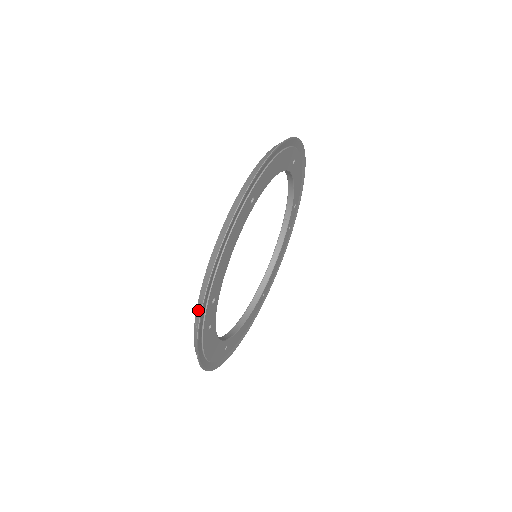
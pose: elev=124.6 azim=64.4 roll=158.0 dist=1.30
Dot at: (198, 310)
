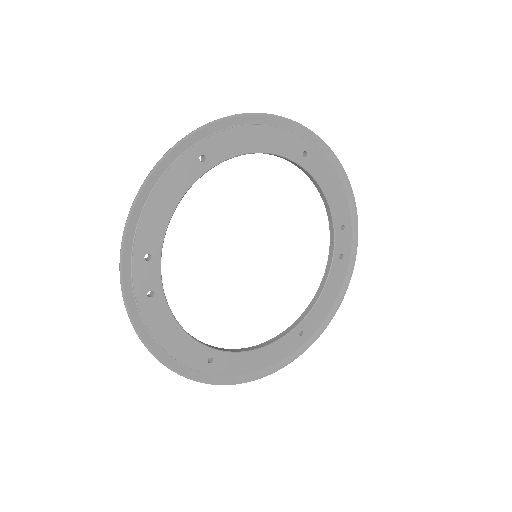
Dot at: (123, 258)
